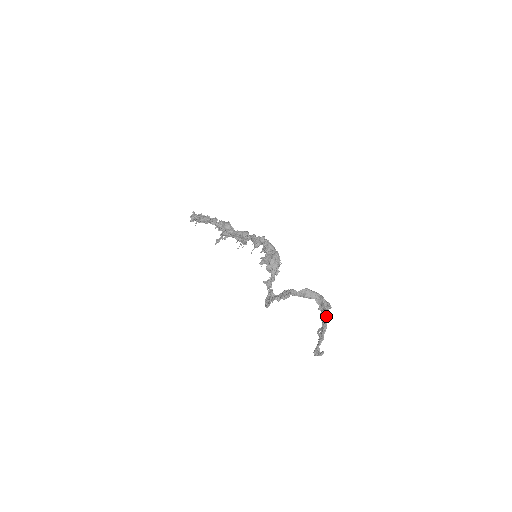
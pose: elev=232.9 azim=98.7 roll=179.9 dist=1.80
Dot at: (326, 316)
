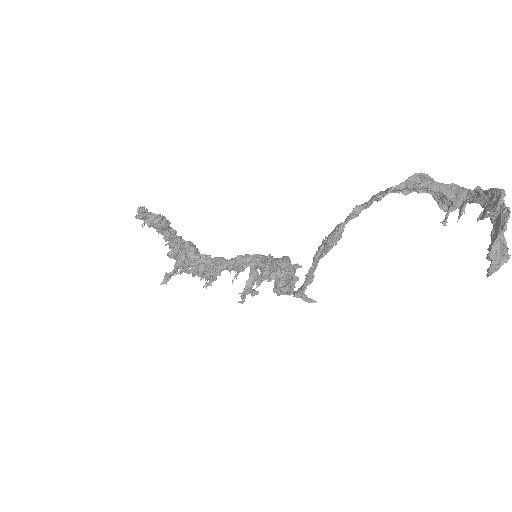
Dot at: (485, 190)
